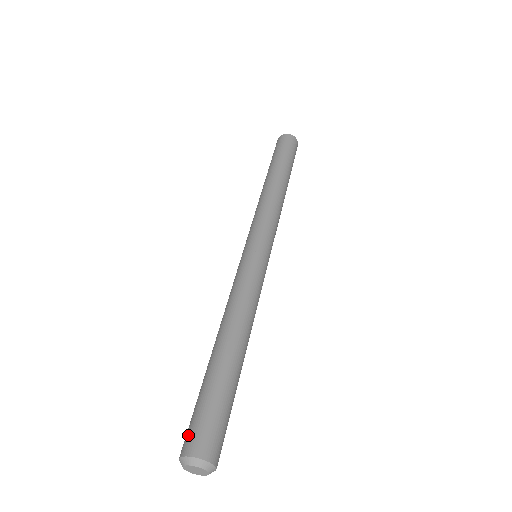
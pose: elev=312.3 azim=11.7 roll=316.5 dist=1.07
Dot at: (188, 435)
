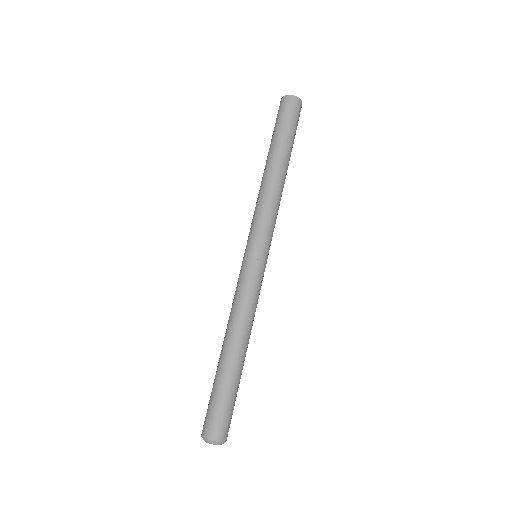
Dot at: (204, 421)
